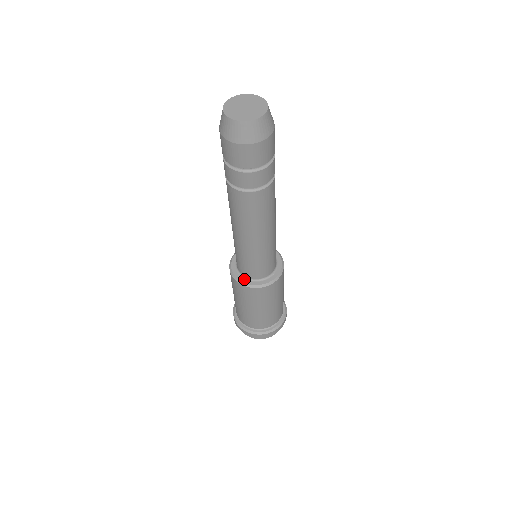
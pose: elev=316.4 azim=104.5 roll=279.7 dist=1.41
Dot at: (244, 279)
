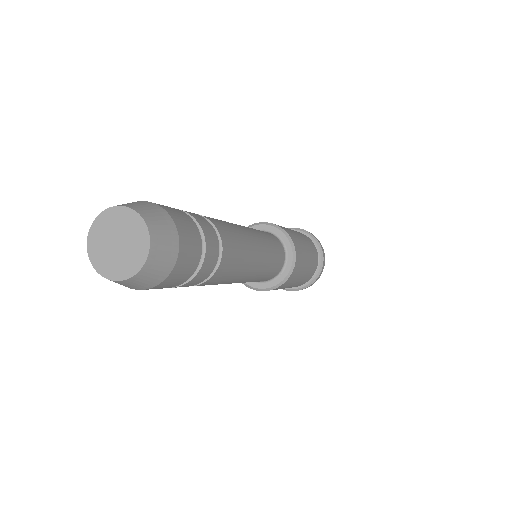
Dot at: occluded
